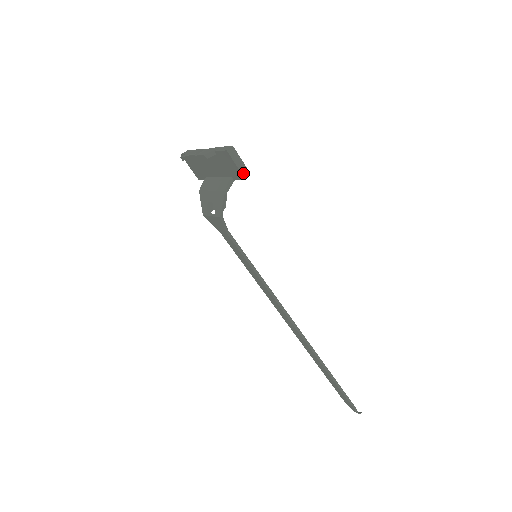
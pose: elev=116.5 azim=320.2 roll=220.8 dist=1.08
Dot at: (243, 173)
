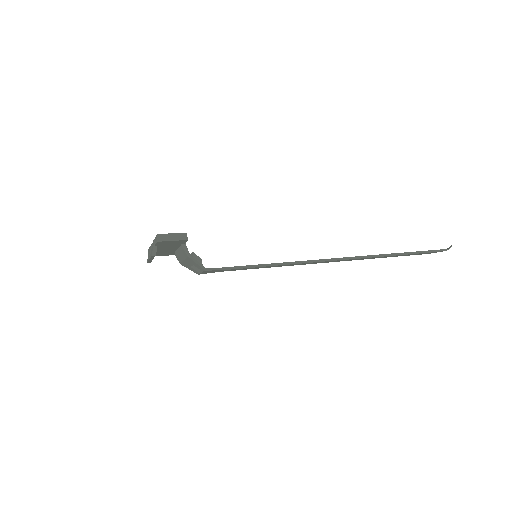
Dot at: (182, 239)
